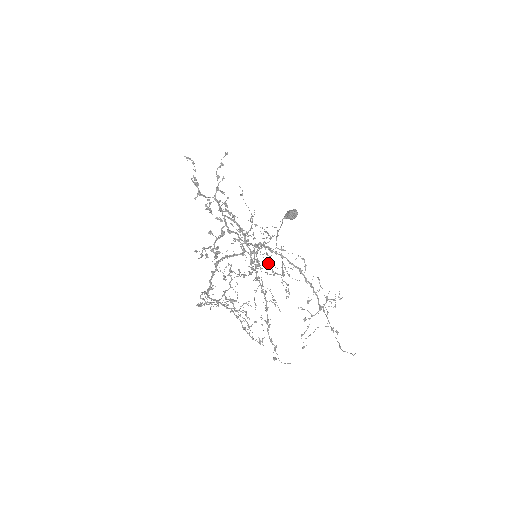
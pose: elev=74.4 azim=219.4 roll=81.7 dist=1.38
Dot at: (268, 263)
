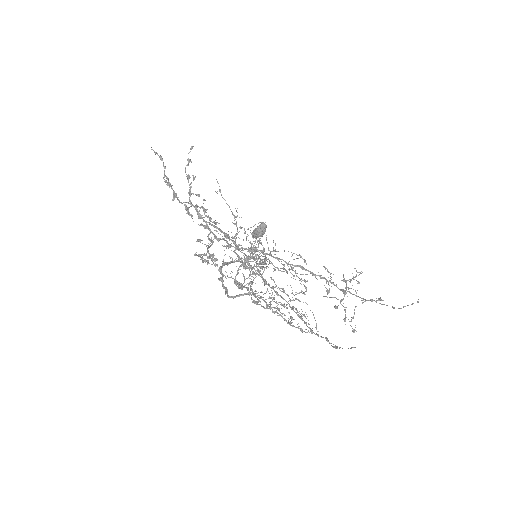
Dot at: occluded
